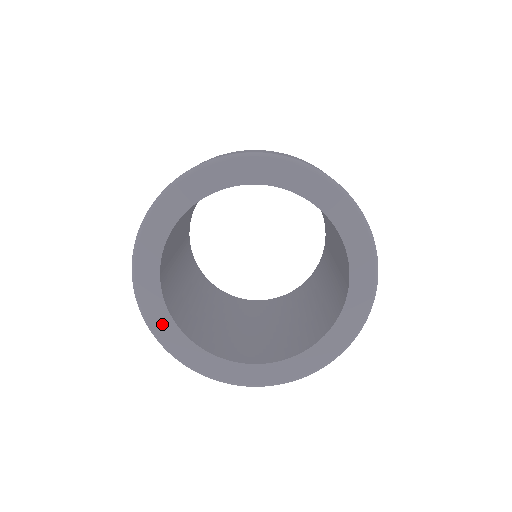
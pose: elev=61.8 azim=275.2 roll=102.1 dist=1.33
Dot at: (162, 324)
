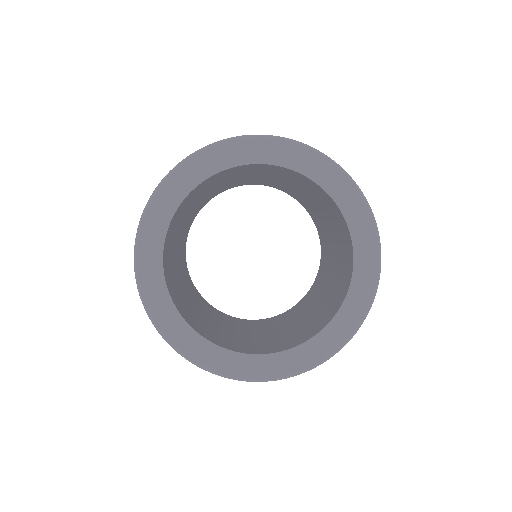
Dot at: (155, 224)
